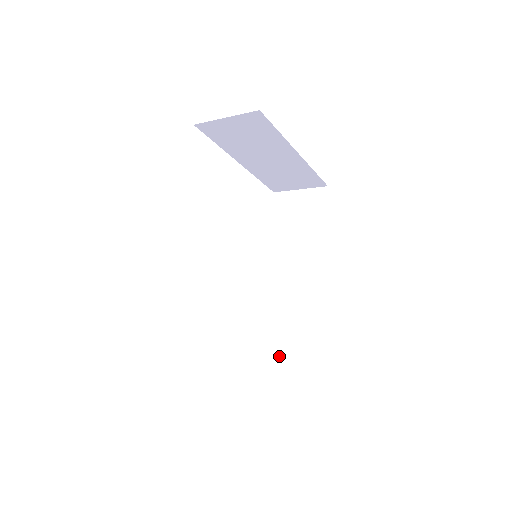
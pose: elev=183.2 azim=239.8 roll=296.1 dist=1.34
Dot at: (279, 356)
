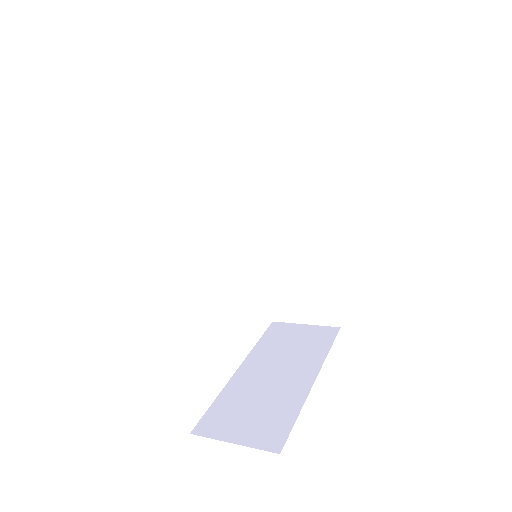
Dot at: (300, 309)
